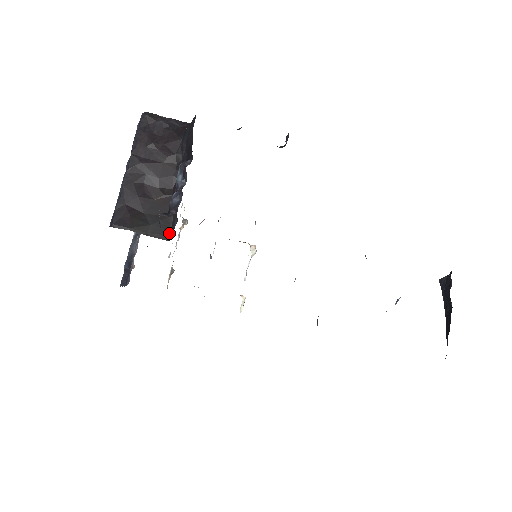
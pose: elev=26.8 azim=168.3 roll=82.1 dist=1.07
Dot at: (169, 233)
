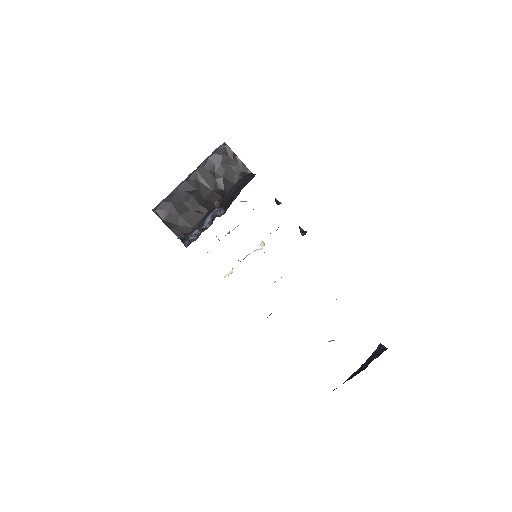
Dot at: occluded
